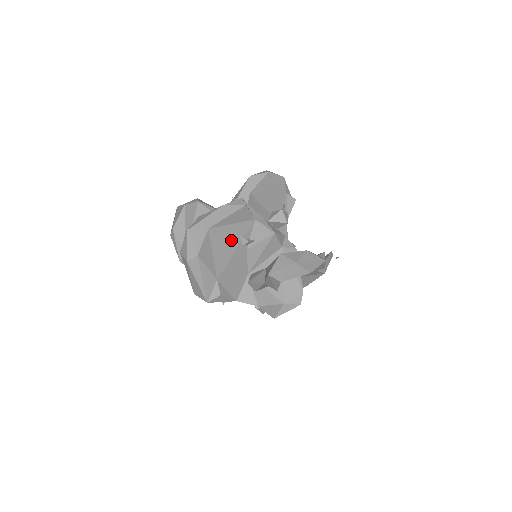
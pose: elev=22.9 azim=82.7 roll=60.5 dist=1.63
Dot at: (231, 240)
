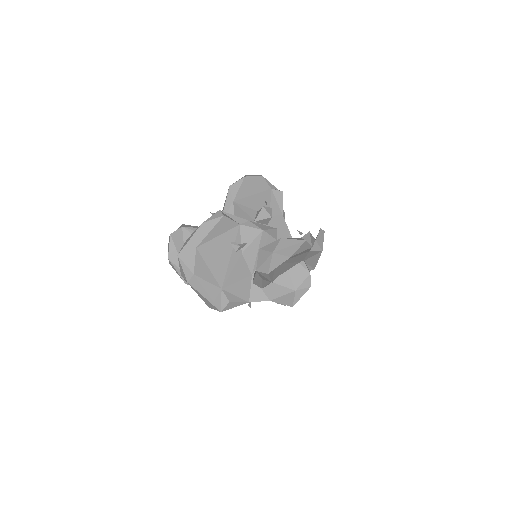
Dot at: (222, 250)
